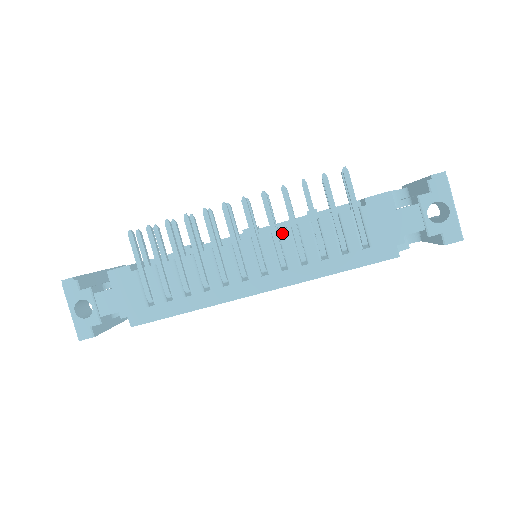
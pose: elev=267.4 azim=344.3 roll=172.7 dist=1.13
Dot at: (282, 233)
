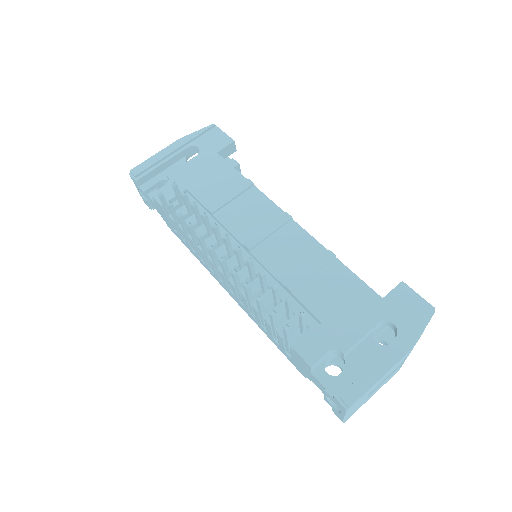
Dot at: (242, 296)
